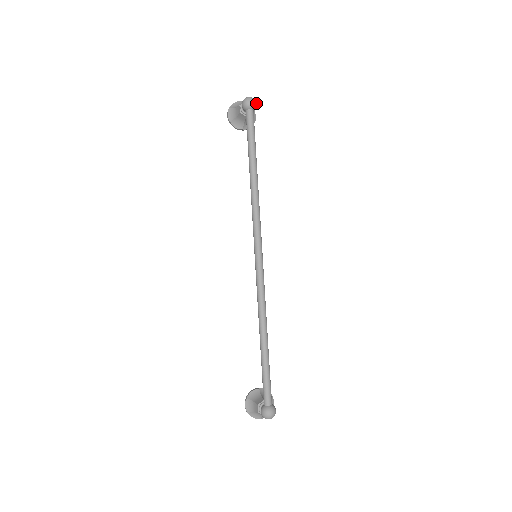
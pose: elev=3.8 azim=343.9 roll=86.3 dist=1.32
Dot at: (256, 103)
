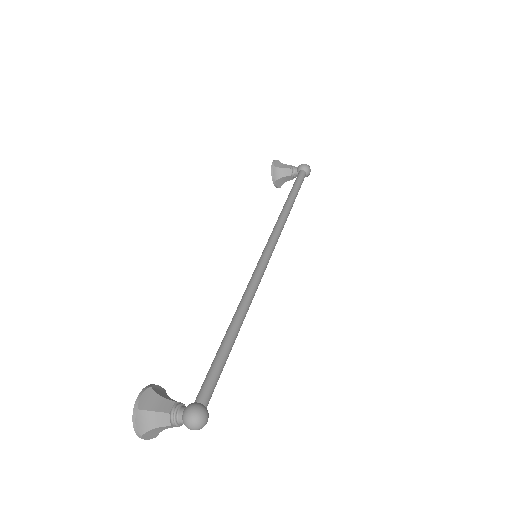
Dot at: (308, 175)
